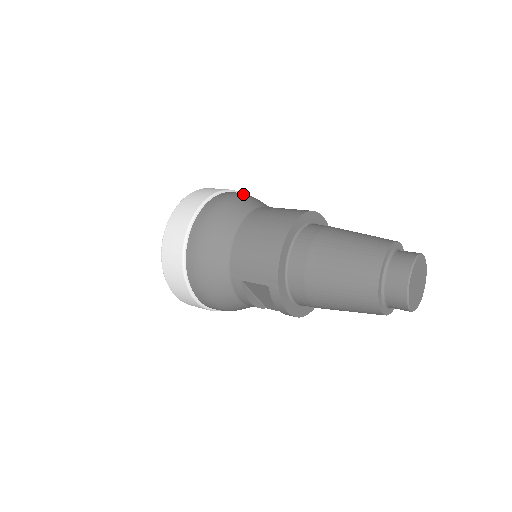
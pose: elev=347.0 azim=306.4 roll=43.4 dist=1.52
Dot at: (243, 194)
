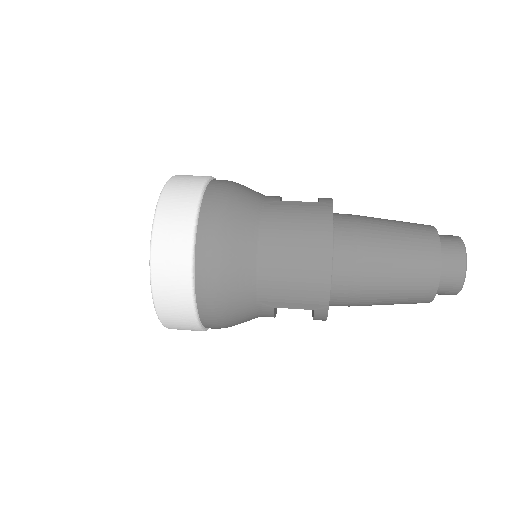
Dot at: (228, 188)
